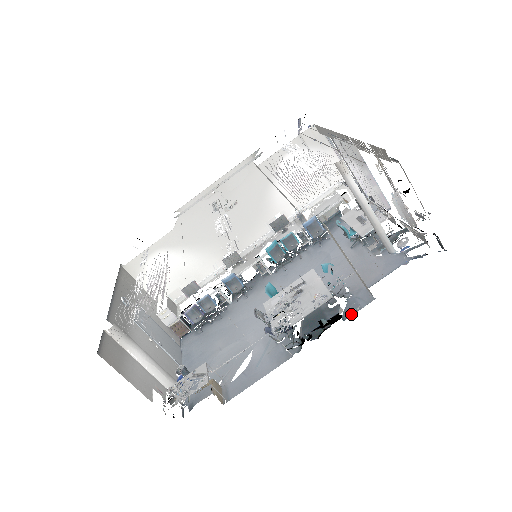
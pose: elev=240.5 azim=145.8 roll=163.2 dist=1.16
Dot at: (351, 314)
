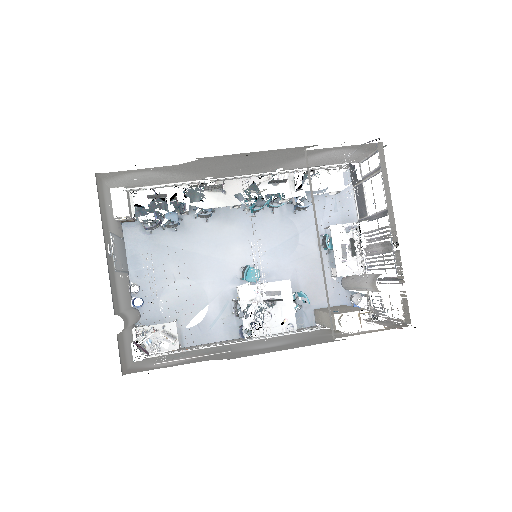
Dot at: occluded
